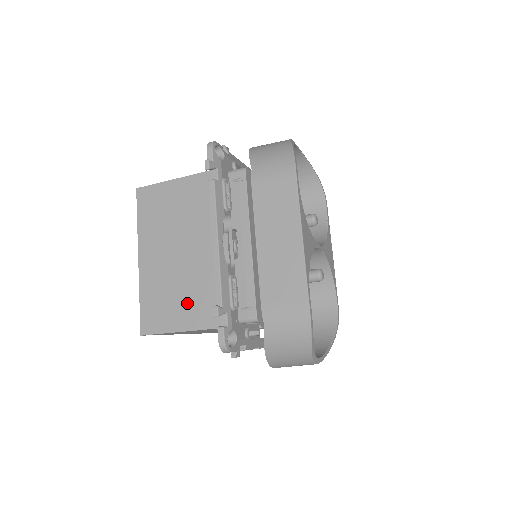
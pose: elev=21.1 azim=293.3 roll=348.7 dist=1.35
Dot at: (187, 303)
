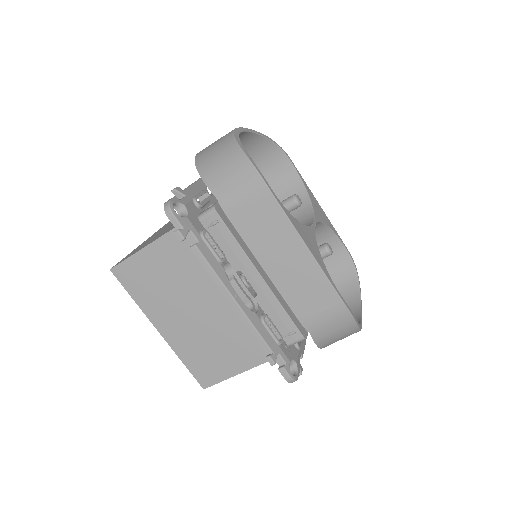
Dot at: (231, 350)
